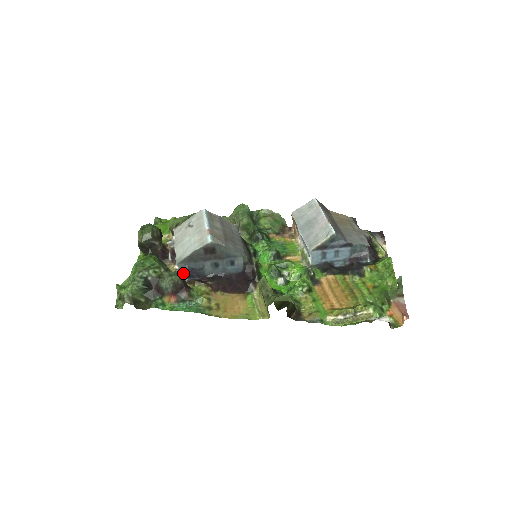
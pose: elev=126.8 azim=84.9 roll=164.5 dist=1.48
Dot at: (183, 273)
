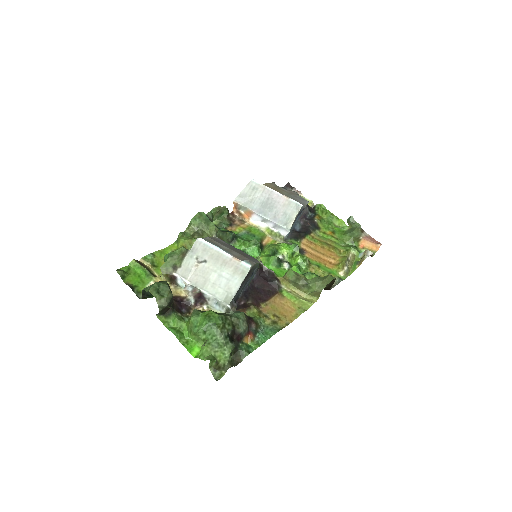
Dot at: (235, 309)
